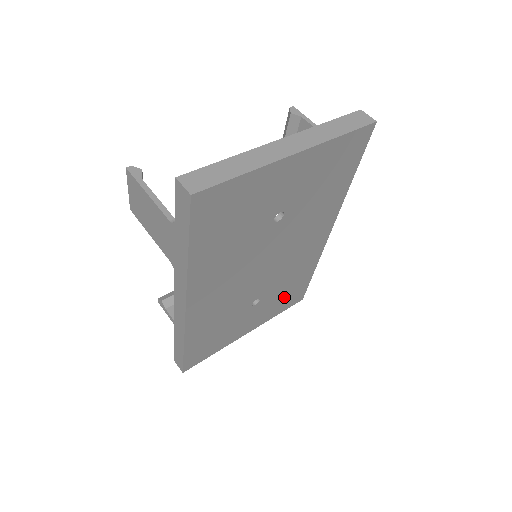
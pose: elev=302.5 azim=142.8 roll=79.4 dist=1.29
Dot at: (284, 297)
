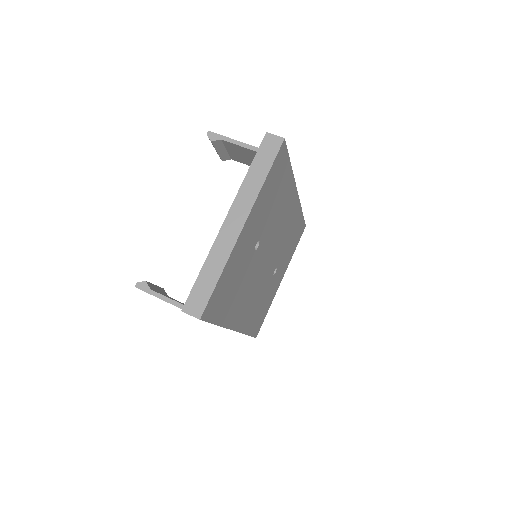
Dot at: (292, 244)
